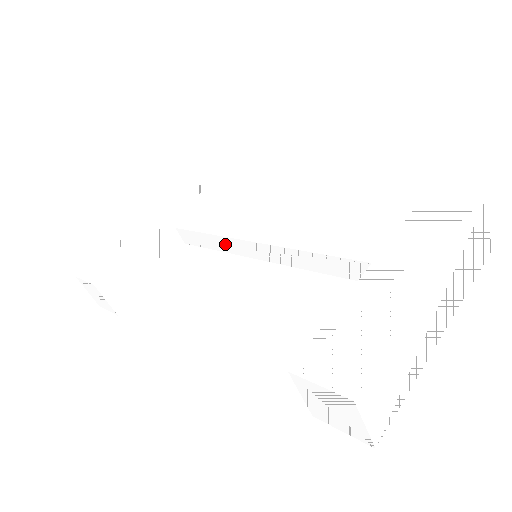
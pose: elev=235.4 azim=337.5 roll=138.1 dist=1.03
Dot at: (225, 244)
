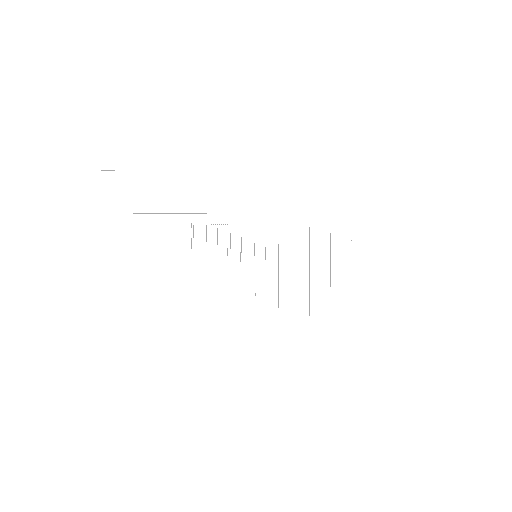
Dot at: (231, 244)
